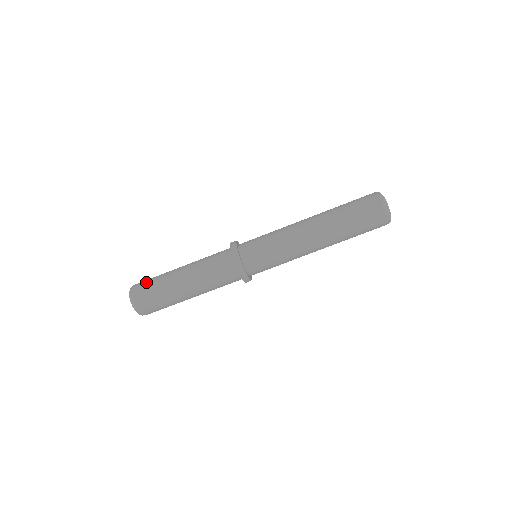
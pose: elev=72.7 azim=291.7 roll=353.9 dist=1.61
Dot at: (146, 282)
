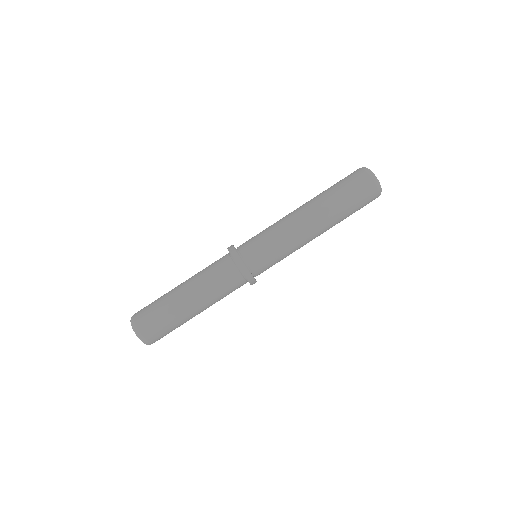
Dot at: occluded
